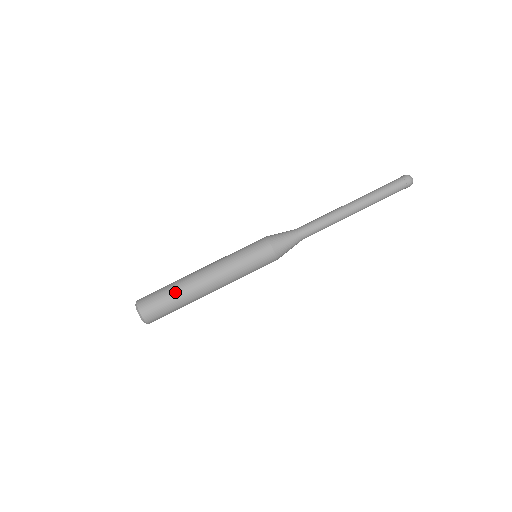
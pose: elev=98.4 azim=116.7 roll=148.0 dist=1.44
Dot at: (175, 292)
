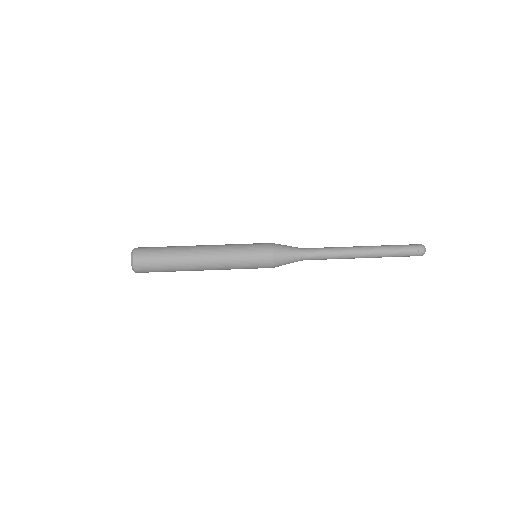
Dot at: (172, 246)
